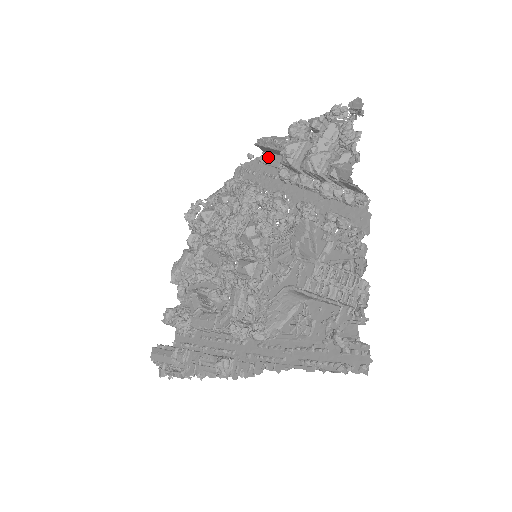
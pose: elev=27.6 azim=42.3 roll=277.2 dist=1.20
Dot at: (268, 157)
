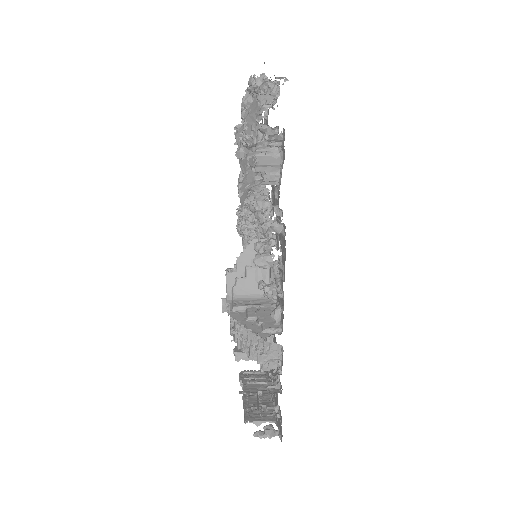
Dot at: occluded
